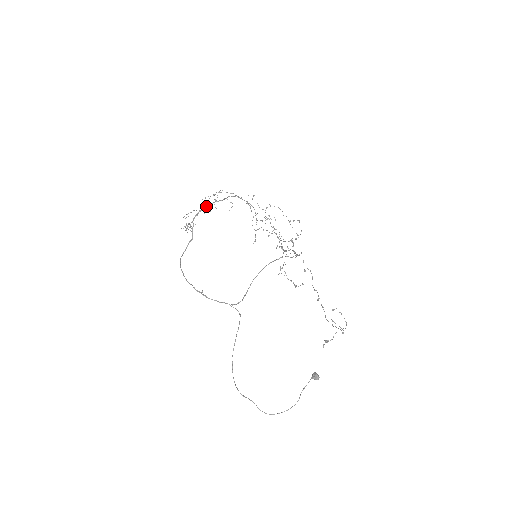
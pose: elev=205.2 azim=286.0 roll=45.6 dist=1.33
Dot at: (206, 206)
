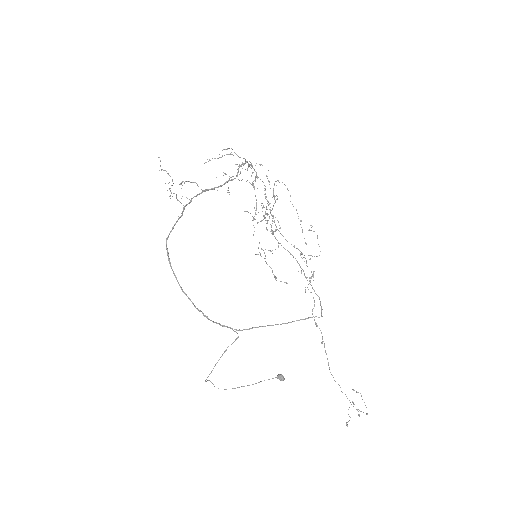
Dot at: occluded
